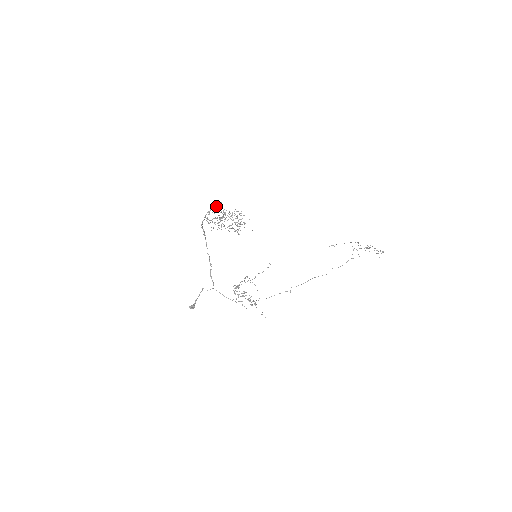
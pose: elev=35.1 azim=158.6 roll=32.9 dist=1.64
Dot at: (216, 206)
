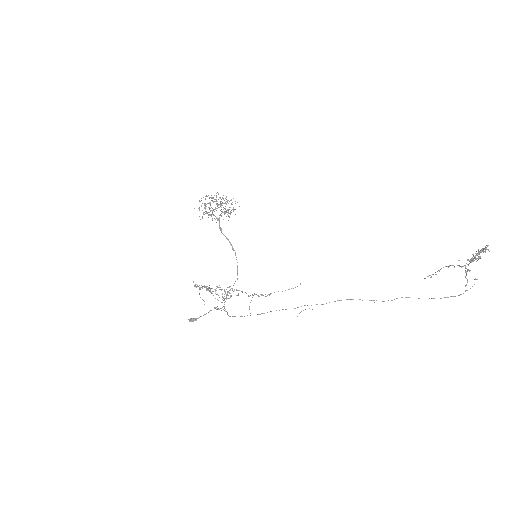
Dot at: (222, 203)
